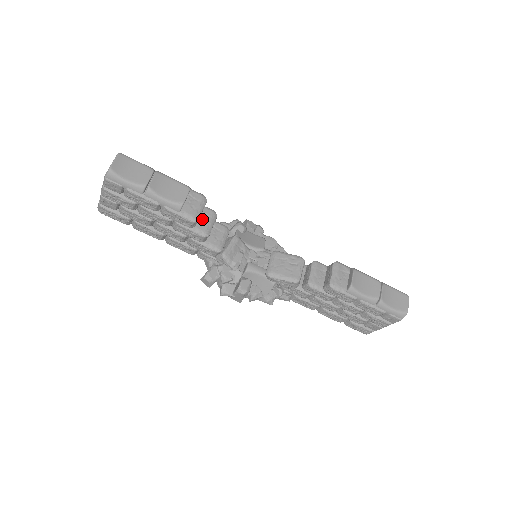
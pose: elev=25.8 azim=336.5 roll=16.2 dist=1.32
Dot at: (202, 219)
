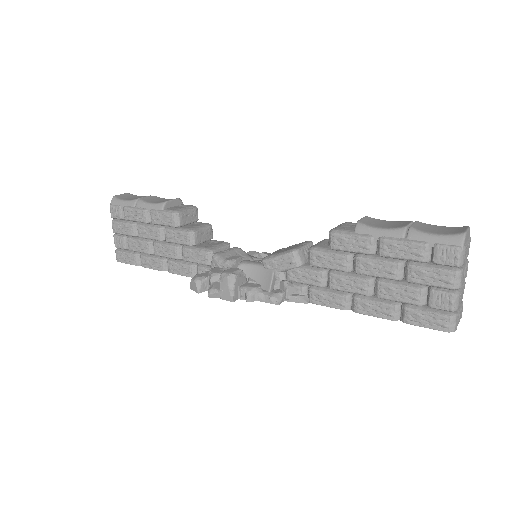
Dot at: (193, 225)
